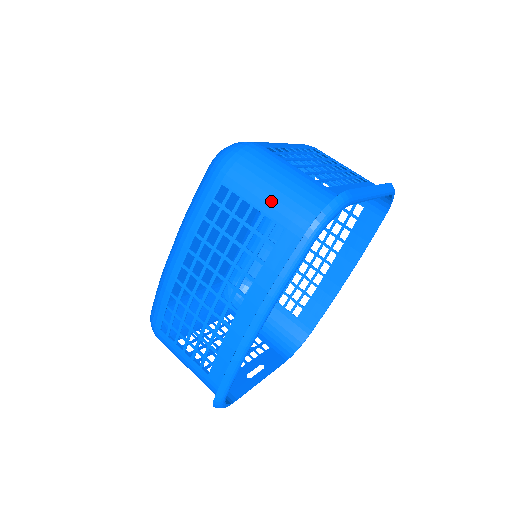
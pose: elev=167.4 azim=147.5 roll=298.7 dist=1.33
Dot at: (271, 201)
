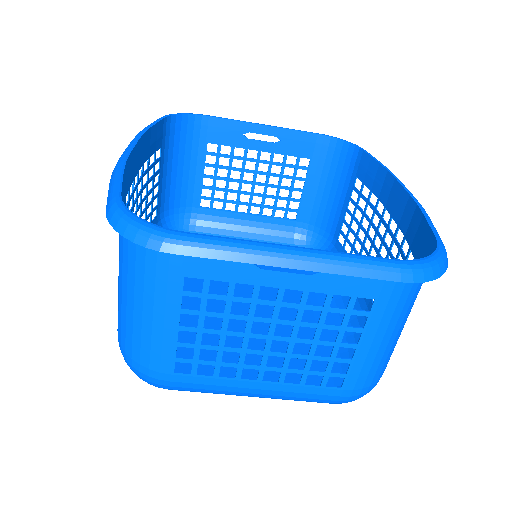
Dot at: (164, 167)
